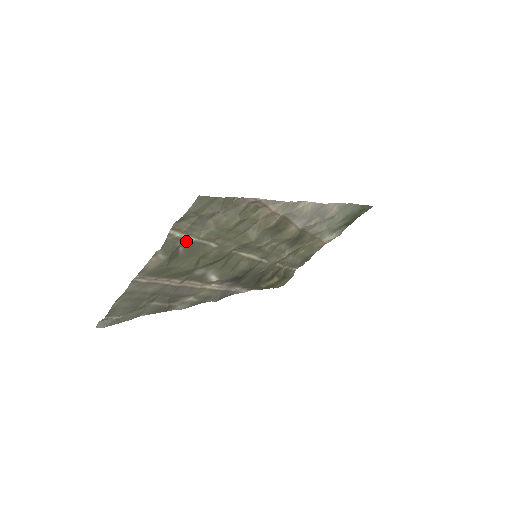
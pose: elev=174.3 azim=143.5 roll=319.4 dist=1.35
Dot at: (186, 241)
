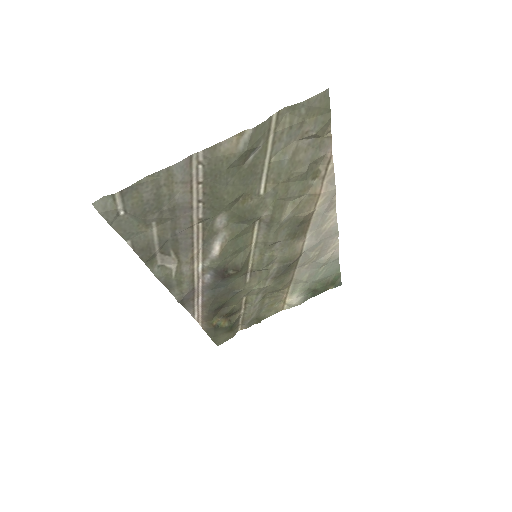
Dot at: (265, 149)
